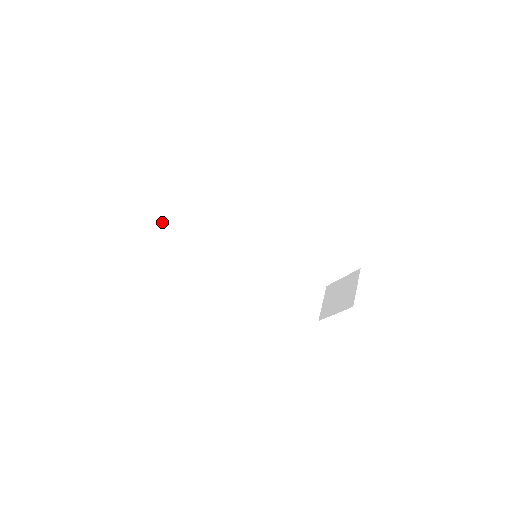
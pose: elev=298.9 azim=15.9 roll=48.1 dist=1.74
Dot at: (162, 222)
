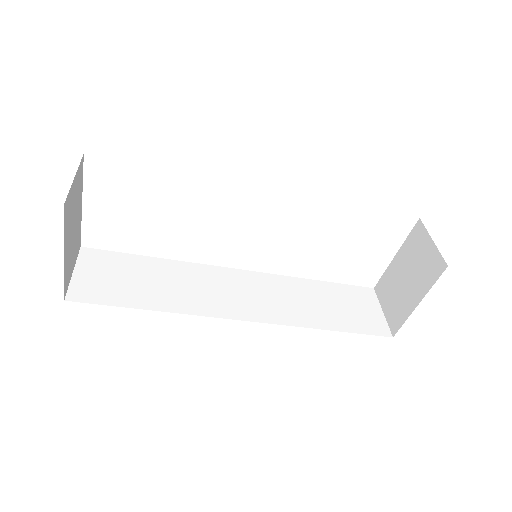
Dot at: (82, 265)
